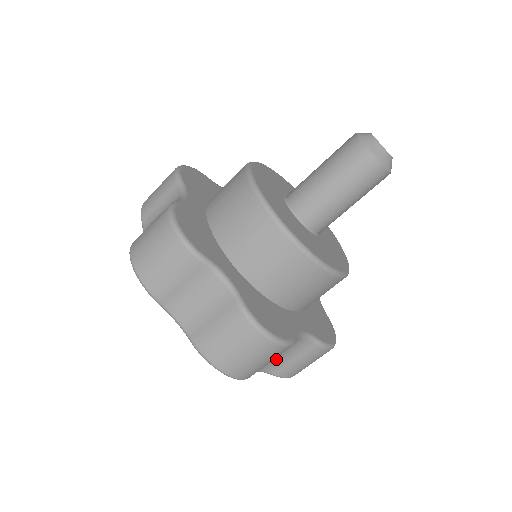
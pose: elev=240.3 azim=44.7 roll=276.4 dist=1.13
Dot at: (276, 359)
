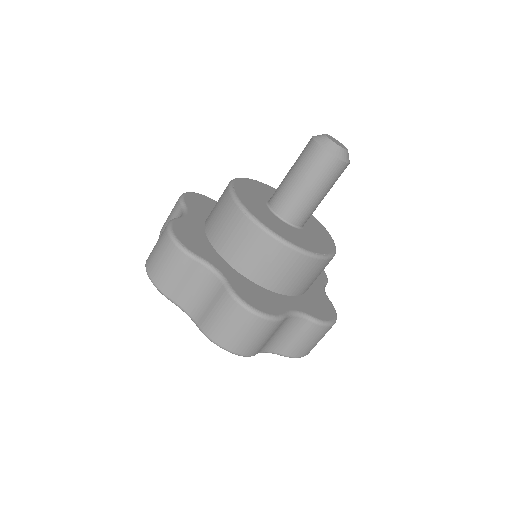
Dot at: occluded
